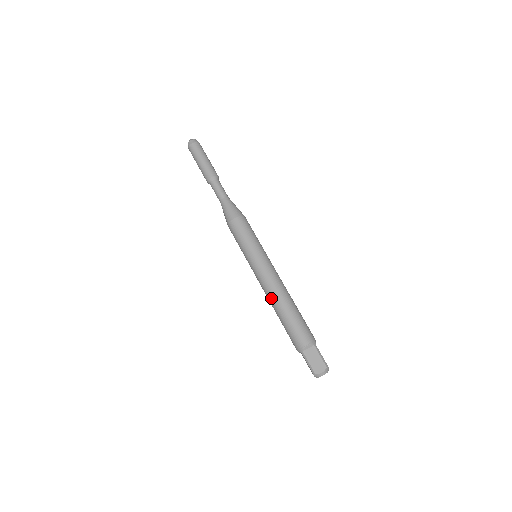
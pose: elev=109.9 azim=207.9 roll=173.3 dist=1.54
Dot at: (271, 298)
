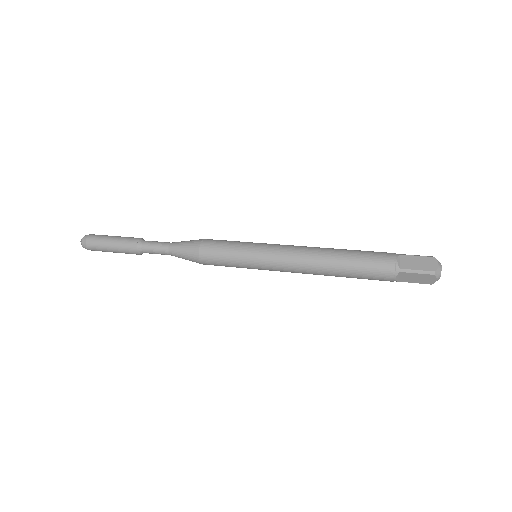
Dot at: (318, 247)
